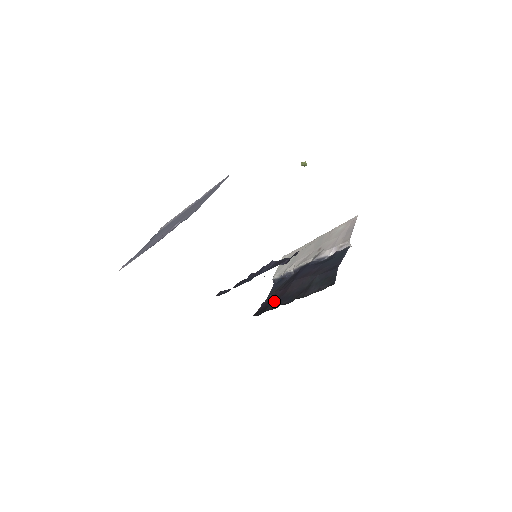
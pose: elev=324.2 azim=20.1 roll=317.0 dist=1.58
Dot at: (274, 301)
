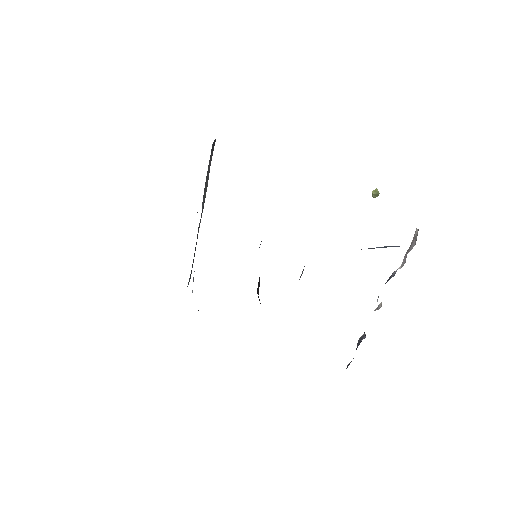
Dot at: occluded
